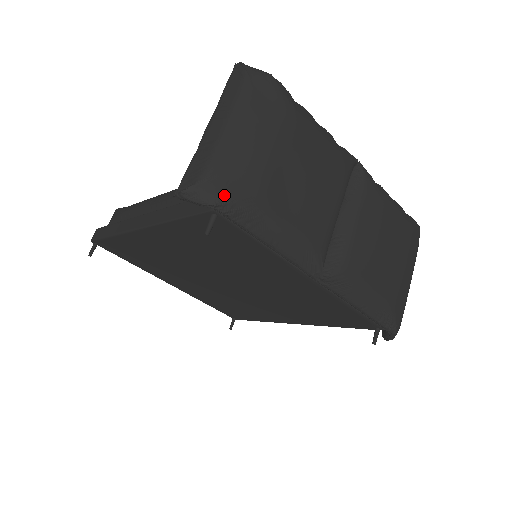
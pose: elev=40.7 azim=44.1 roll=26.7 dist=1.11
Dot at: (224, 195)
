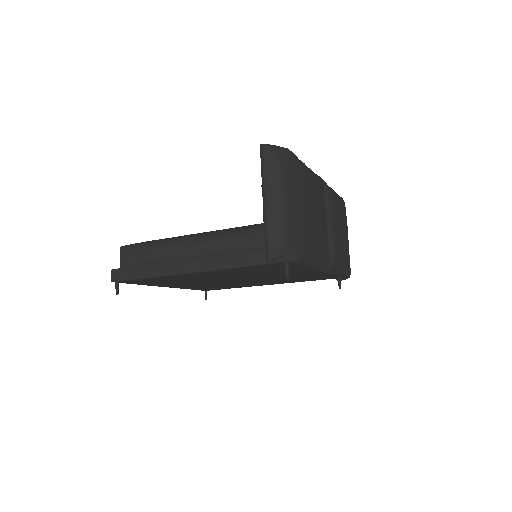
Dot at: (297, 251)
